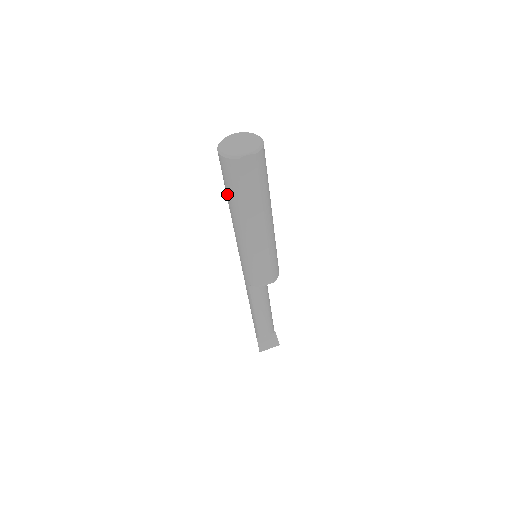
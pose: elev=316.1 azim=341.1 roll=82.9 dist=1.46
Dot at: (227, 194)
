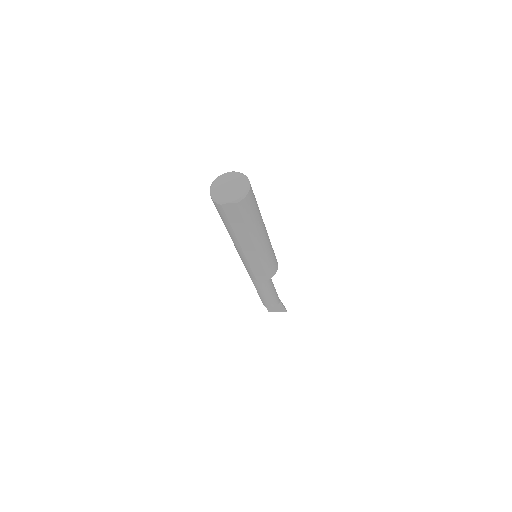
Dot at: occluded
